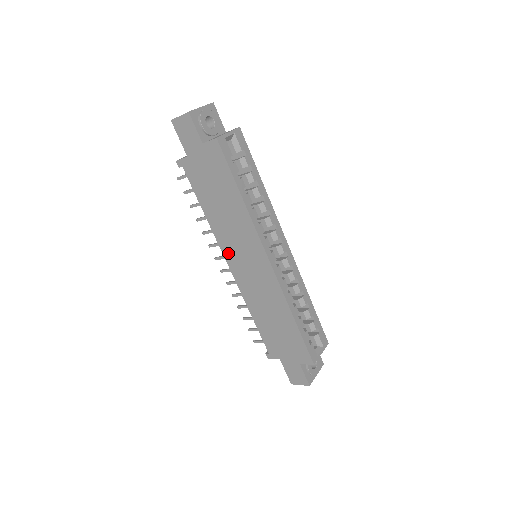
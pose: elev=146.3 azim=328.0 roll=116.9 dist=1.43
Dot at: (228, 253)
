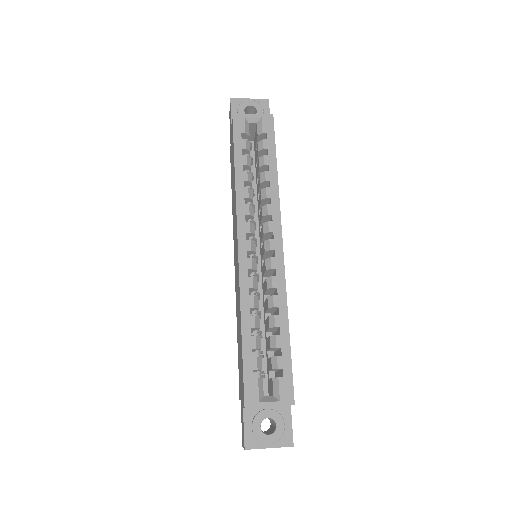
Dot at: (234, 246)
